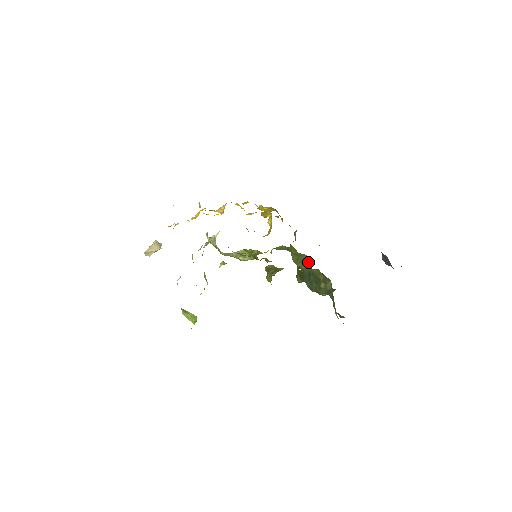
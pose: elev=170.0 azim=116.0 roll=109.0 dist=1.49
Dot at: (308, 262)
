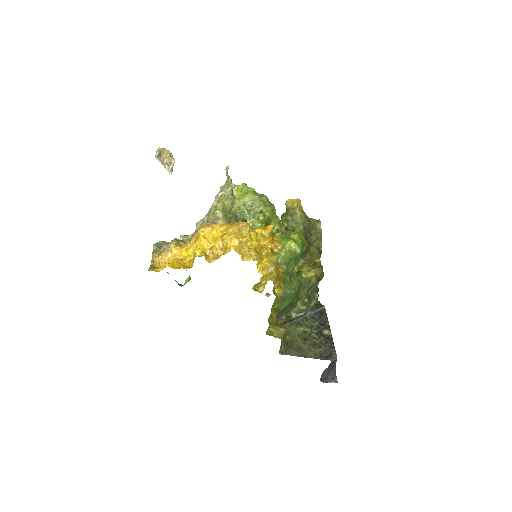
Dot at: (293, 296)
